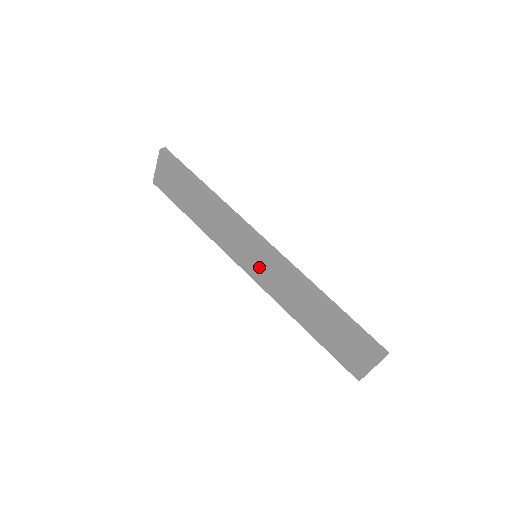
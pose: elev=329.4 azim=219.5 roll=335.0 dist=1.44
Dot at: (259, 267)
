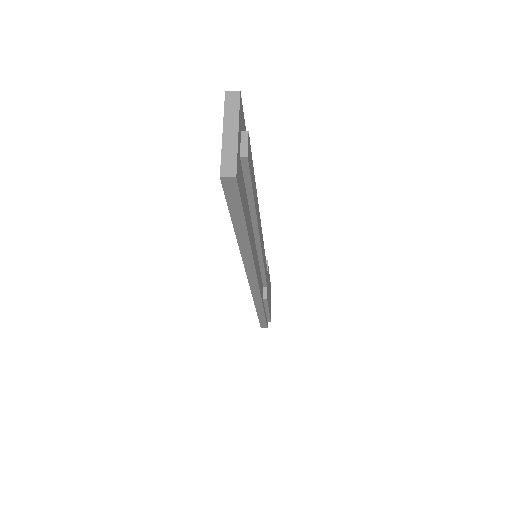
Dot at: occluded
